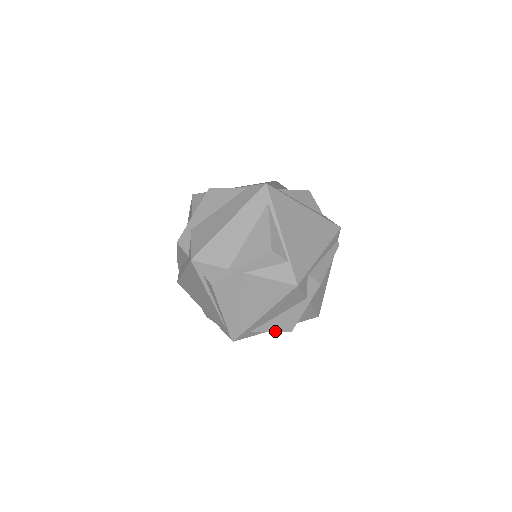
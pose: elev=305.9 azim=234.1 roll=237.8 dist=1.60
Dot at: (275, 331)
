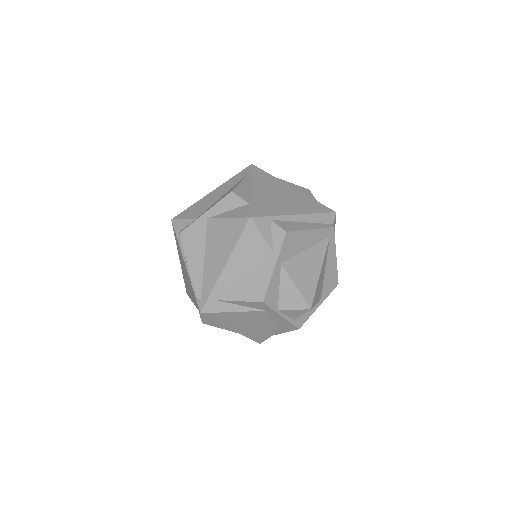
Dot at: (244, 300)
